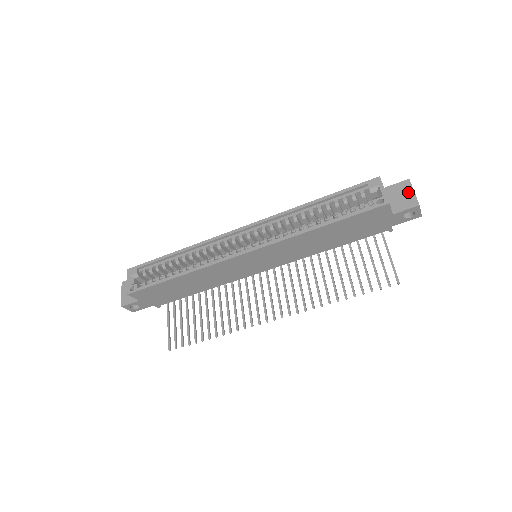
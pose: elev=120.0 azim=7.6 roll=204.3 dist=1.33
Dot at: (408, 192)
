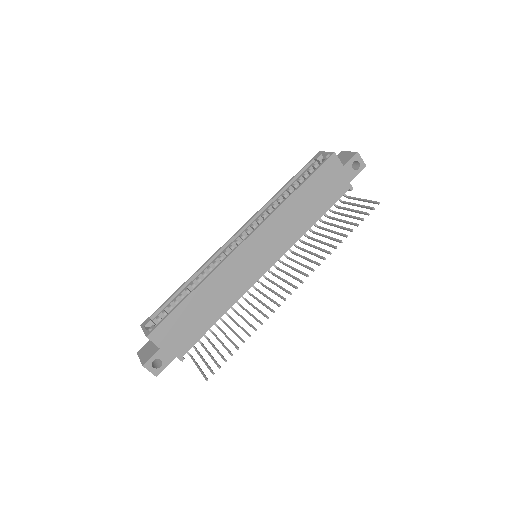
Dot at: (346, 154)
